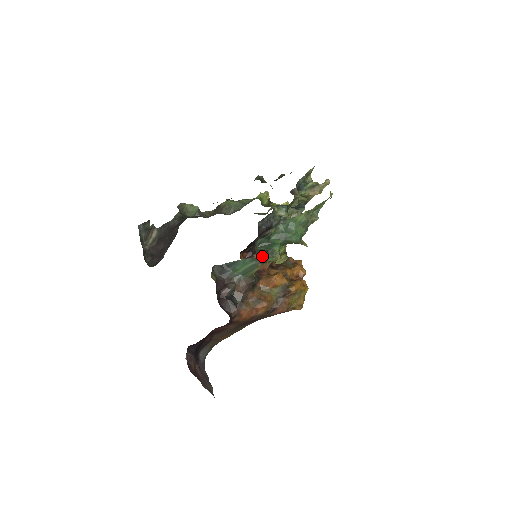
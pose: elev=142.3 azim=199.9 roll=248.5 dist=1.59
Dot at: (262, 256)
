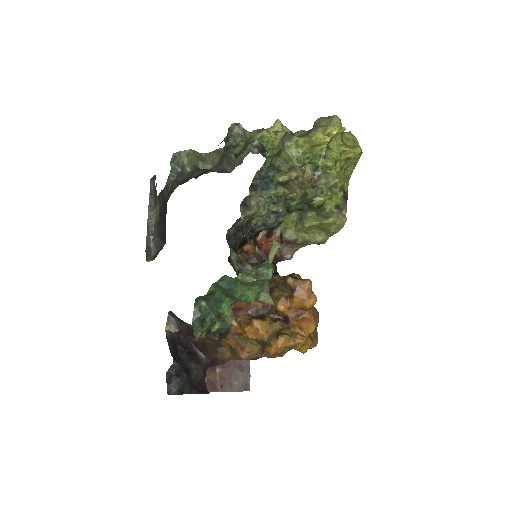
Dot at: (296, 222)
